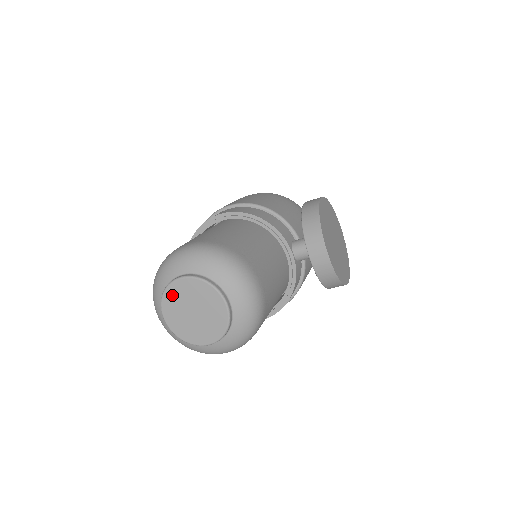
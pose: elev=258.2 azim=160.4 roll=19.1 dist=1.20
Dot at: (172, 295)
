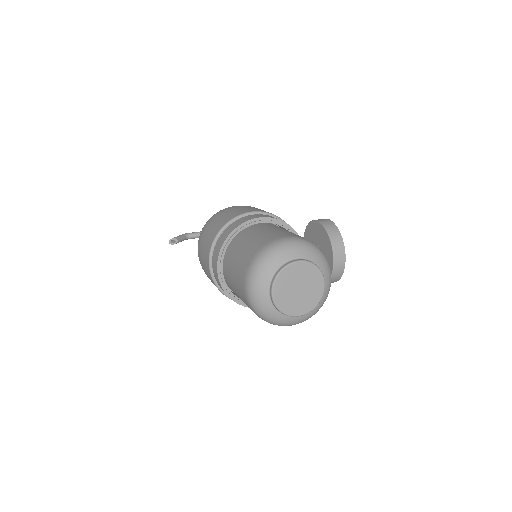
Dot at: (287, 274)
